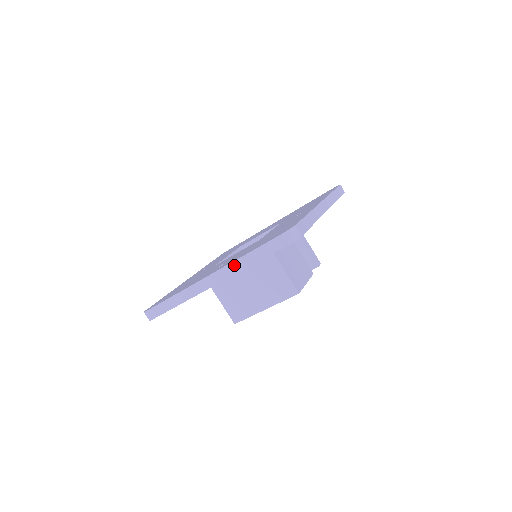
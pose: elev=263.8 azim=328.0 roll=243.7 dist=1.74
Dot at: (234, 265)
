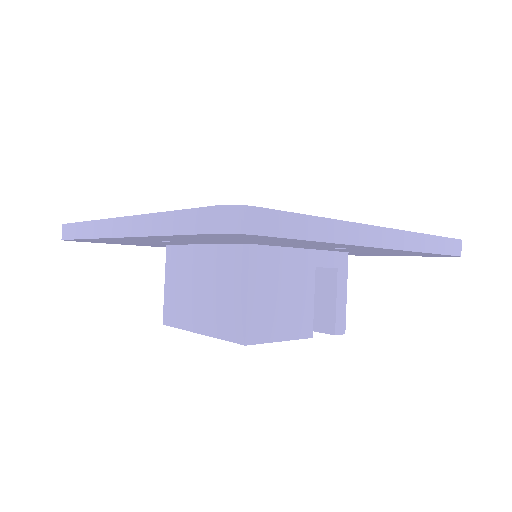
Dot at: (147, 220)
